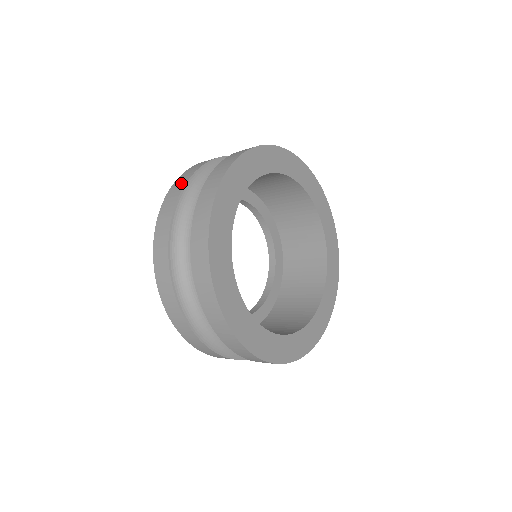
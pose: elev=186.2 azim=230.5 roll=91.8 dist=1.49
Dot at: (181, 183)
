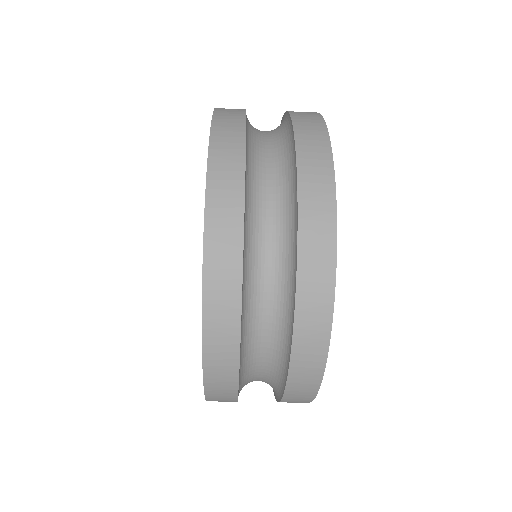
Dot at: (234, 115)
